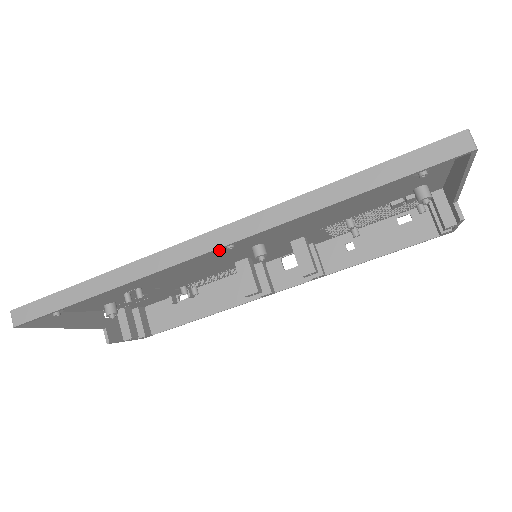
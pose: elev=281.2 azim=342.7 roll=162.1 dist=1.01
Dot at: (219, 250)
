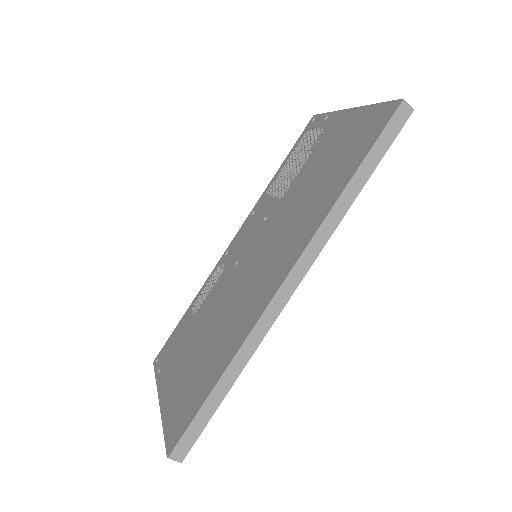
Dot at: occluded
